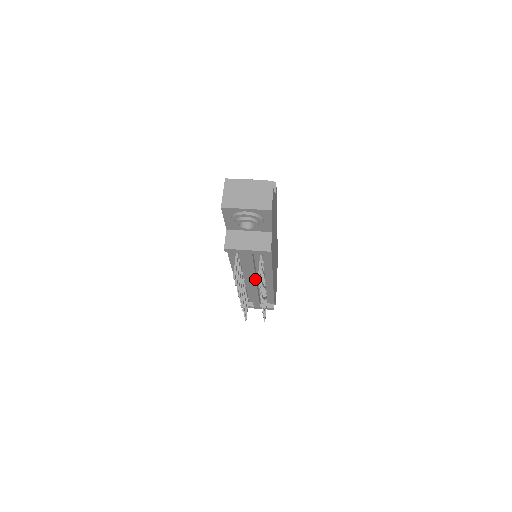
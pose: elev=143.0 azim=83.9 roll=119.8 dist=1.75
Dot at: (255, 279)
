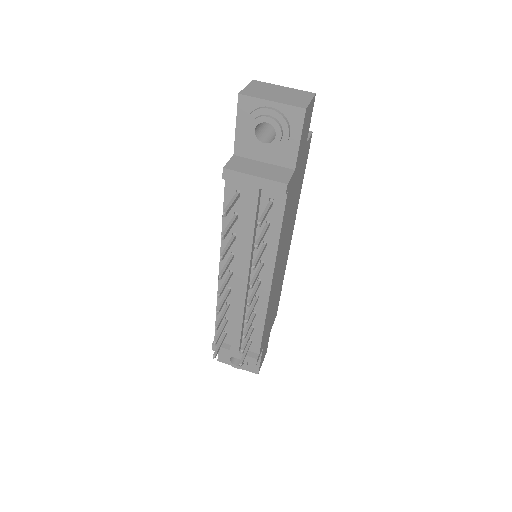
Dot at: (248, 267)
